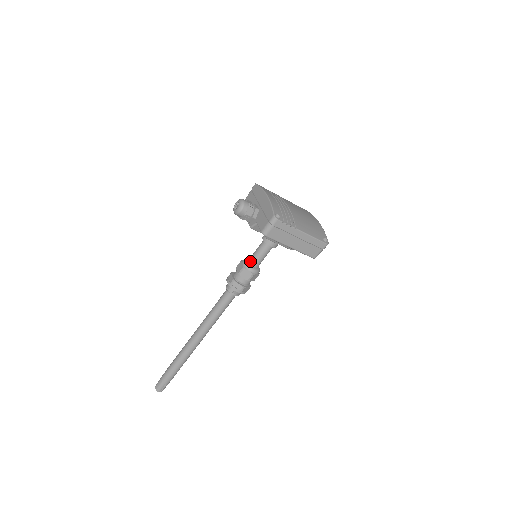
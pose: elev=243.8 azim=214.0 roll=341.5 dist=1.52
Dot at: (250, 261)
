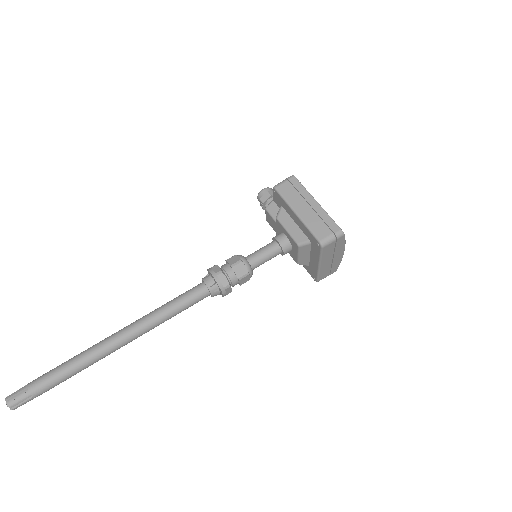
Dot at: occluded
